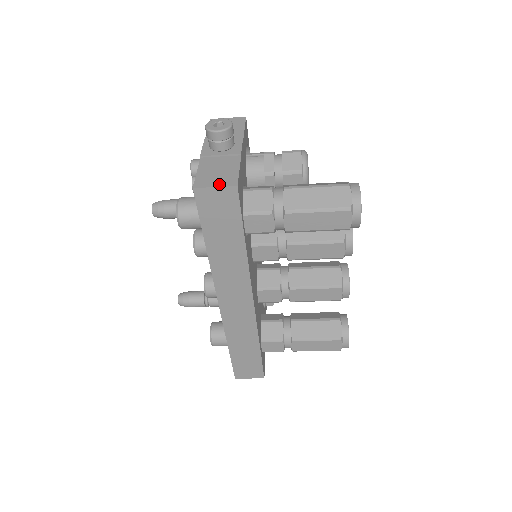
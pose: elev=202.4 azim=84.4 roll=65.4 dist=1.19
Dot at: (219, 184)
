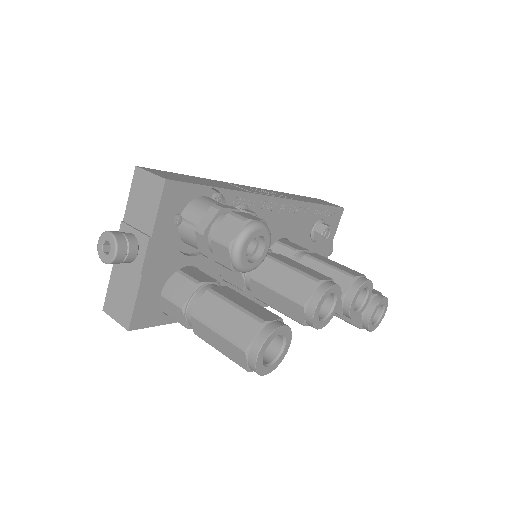
Dot at: (118, 318)
